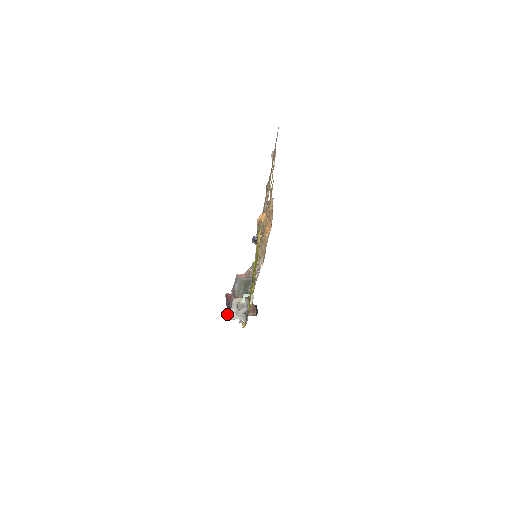
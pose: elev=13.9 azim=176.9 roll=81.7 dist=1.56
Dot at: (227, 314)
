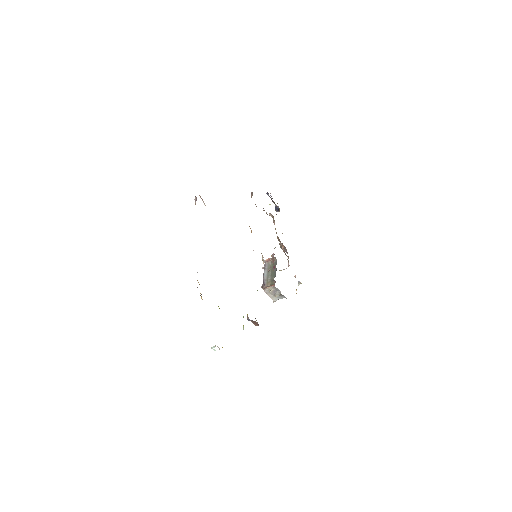
Dot at: occluded
